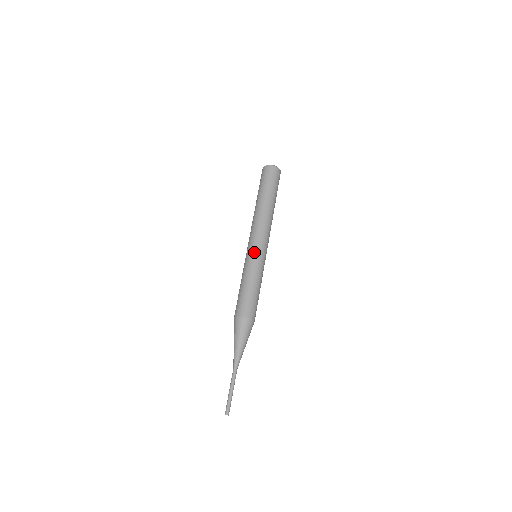
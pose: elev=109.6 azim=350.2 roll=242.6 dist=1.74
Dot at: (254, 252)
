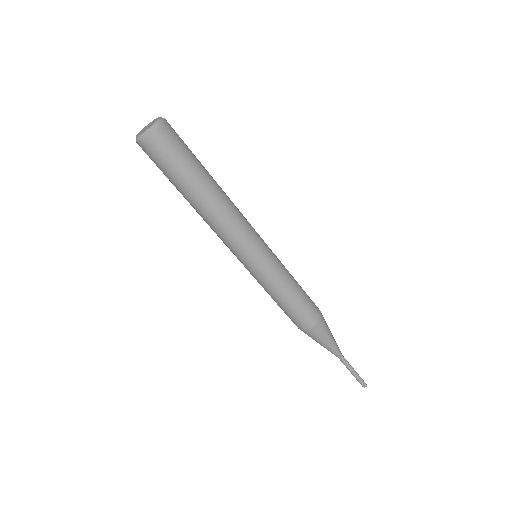
Dot at: (256, 265)
